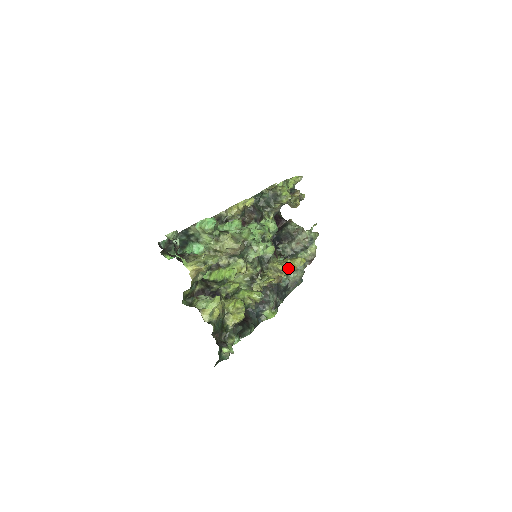
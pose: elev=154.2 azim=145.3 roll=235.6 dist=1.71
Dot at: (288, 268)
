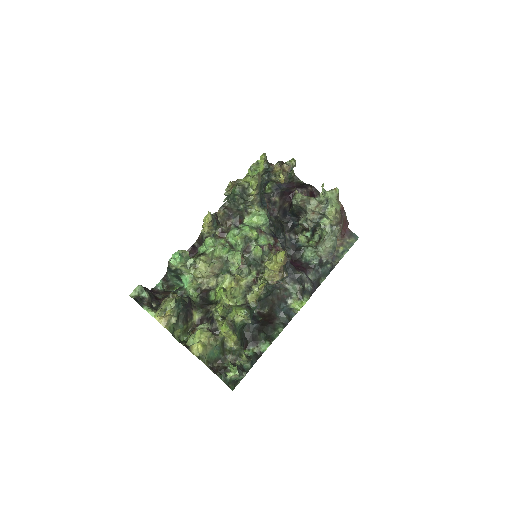
Dot at: (275, 266)
